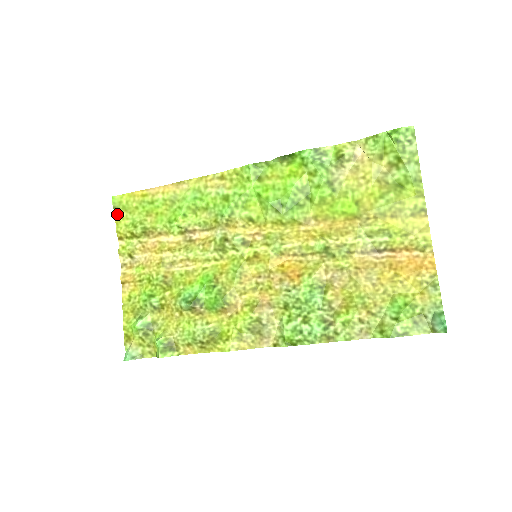
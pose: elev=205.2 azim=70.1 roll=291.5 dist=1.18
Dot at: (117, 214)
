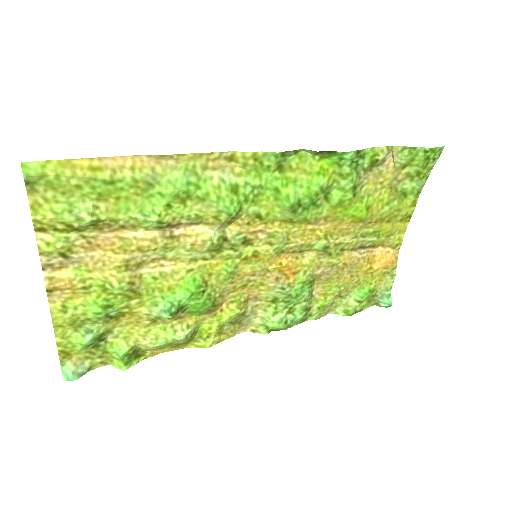
Dot at: (32, 192)
